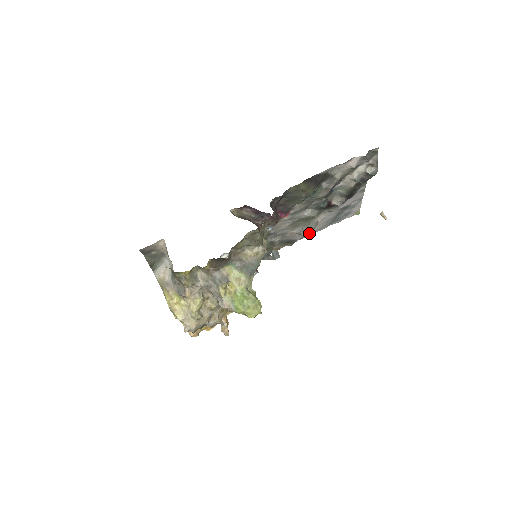
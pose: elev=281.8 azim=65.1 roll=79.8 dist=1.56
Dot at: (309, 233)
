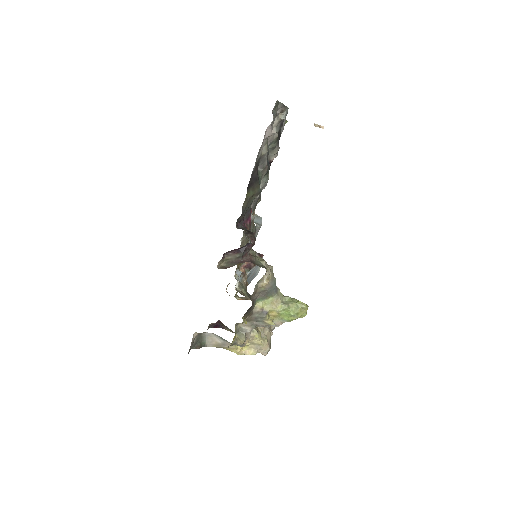
Dot at: occluded
